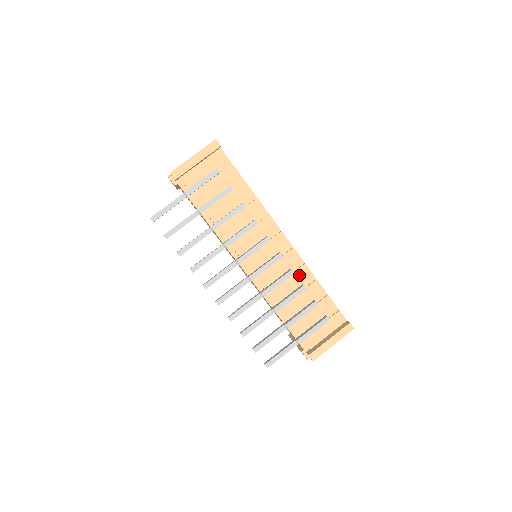
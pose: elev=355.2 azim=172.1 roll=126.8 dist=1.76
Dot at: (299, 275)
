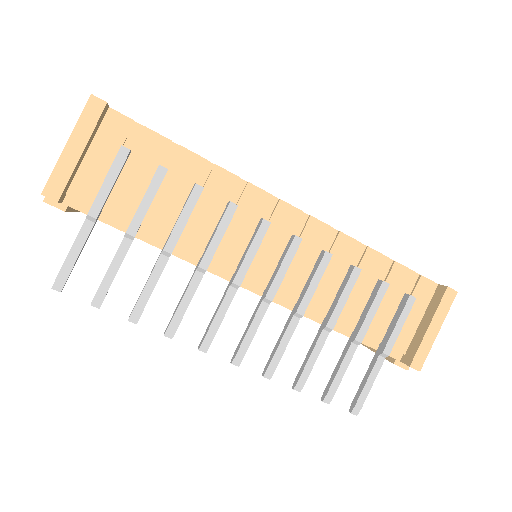
Dot at: (339, 254)
